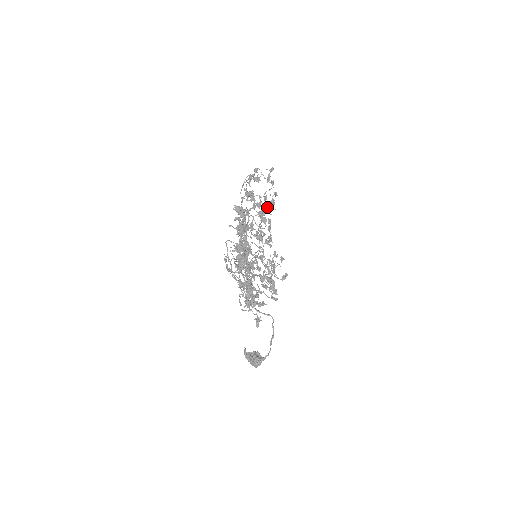
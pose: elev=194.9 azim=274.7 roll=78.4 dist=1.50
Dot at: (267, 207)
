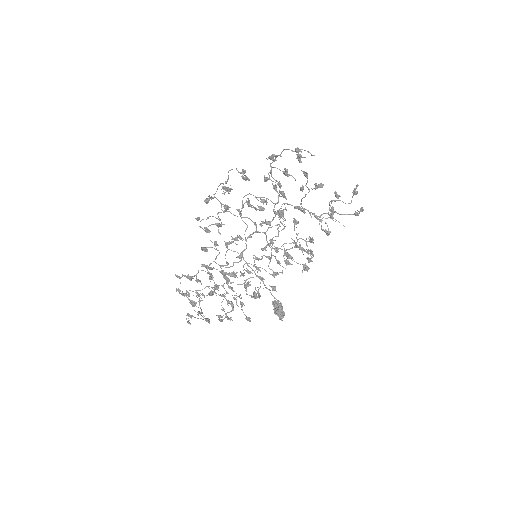
Dot at: (287, 172)
